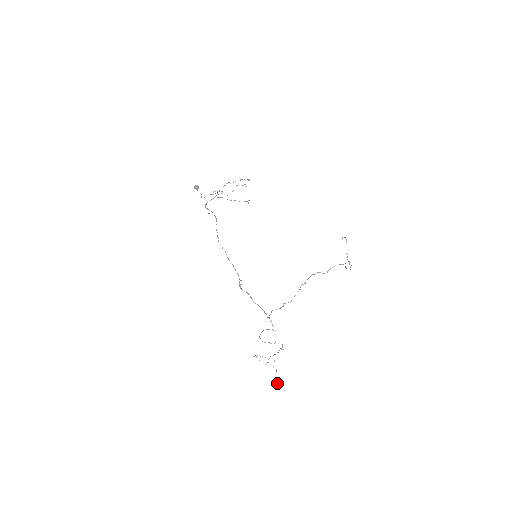
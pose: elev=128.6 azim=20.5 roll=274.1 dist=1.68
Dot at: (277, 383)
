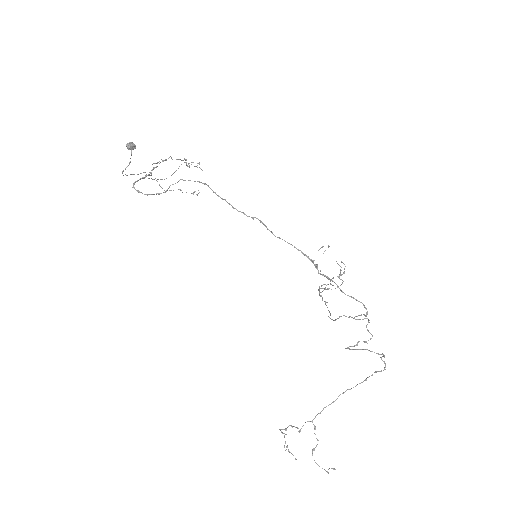
Dot at: occluded
